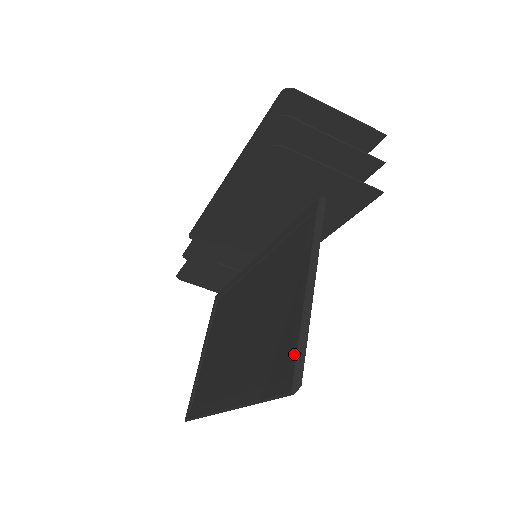
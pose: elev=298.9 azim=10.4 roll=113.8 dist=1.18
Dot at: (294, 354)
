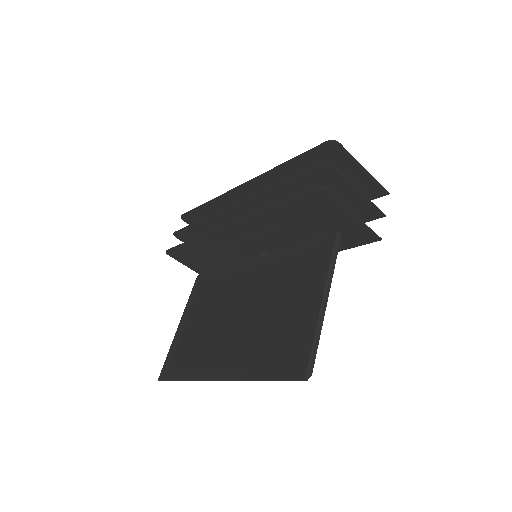
Dot at: (308, 351)
